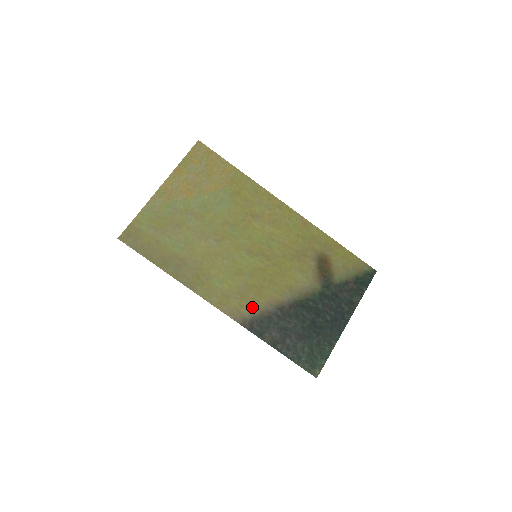
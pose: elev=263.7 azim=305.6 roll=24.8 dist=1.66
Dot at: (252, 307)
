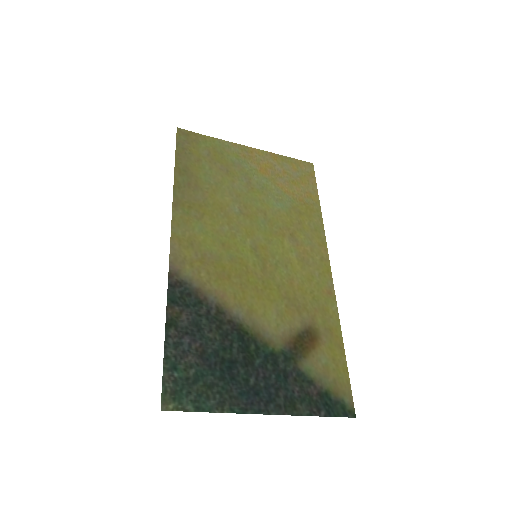
Dot at: (198, 276)
